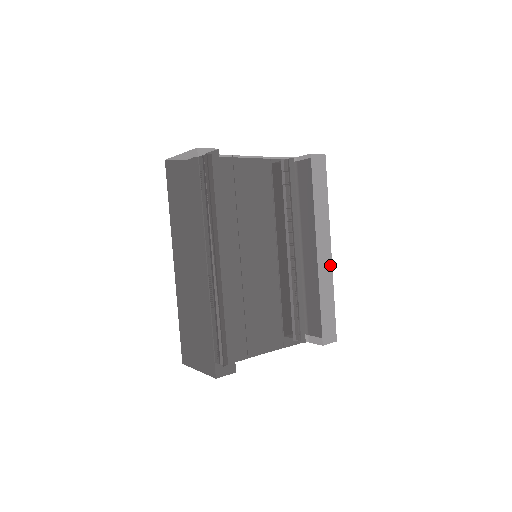
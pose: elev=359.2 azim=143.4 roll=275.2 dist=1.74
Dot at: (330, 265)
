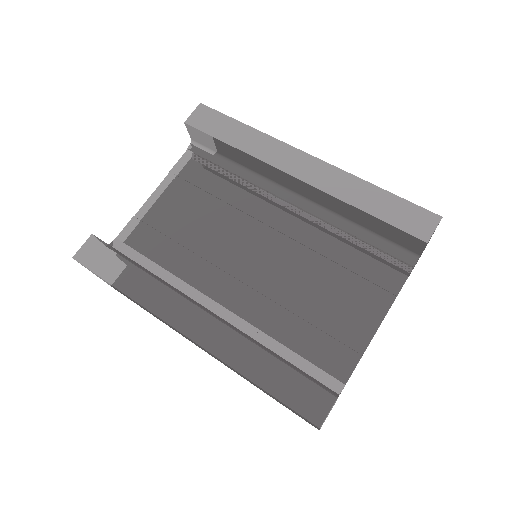
Dot at: (328, 167)
